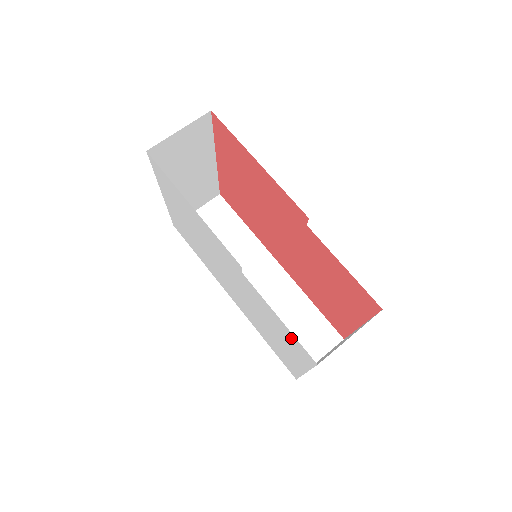
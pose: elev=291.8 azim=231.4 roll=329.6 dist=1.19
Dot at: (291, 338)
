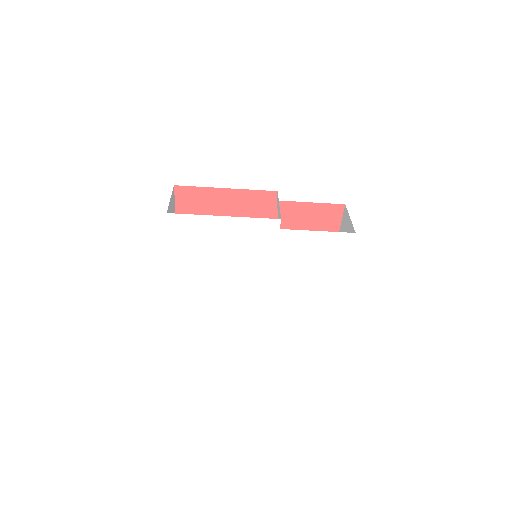
Dot at: (330, 242)
